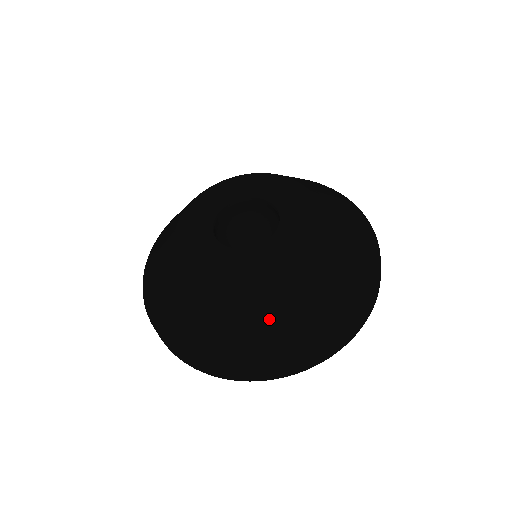
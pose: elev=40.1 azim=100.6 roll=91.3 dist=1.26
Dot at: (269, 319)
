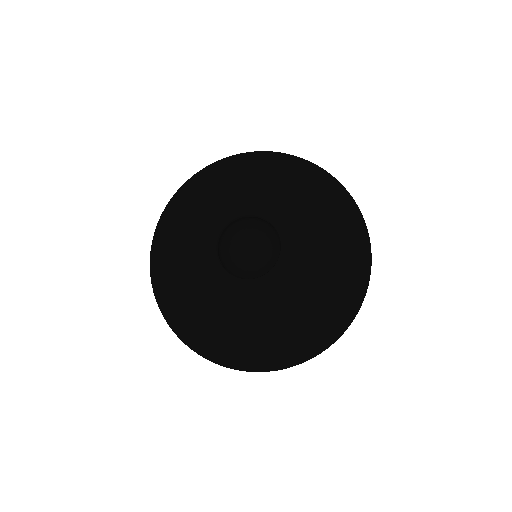
Dot at: (264, 343)
